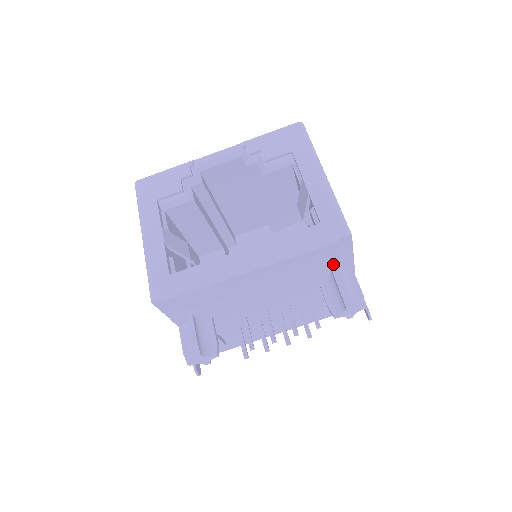
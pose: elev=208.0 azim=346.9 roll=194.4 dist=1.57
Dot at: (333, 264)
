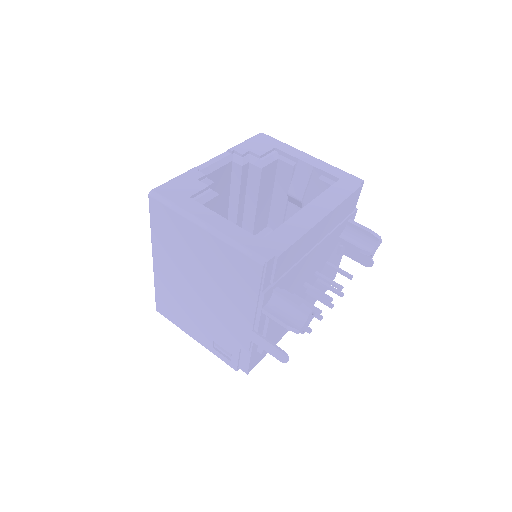
Dot at: (350, 215)
